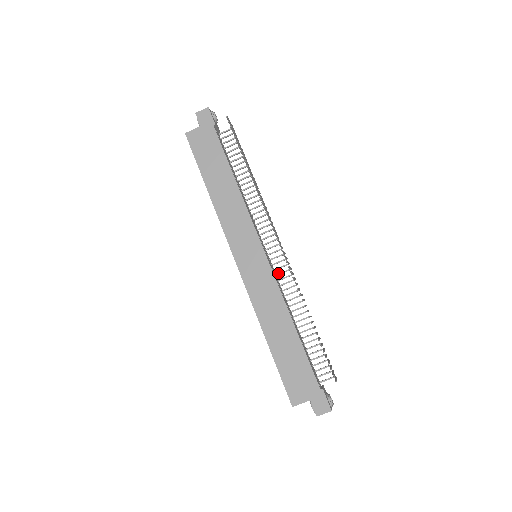
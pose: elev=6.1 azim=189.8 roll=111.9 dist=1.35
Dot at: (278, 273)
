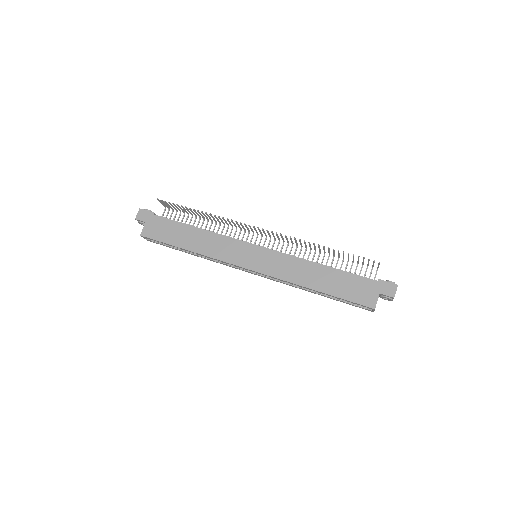
Dot at: occluded
